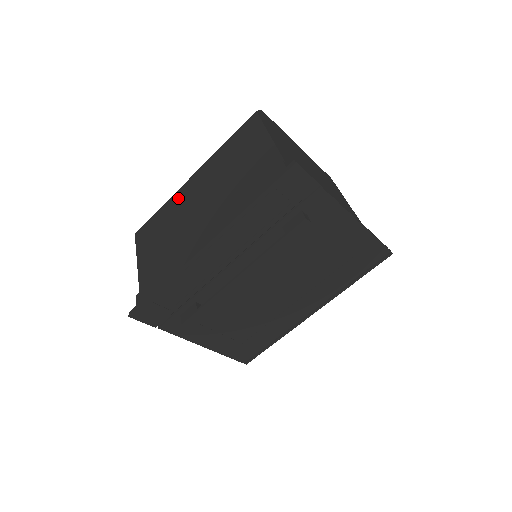
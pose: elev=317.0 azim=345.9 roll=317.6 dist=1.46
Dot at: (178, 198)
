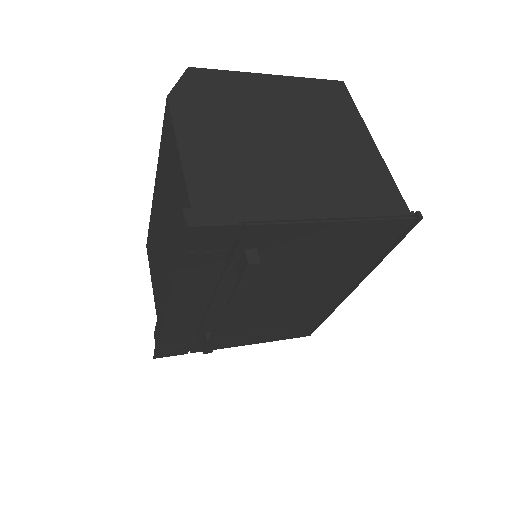
Dot at: (153, 214)
